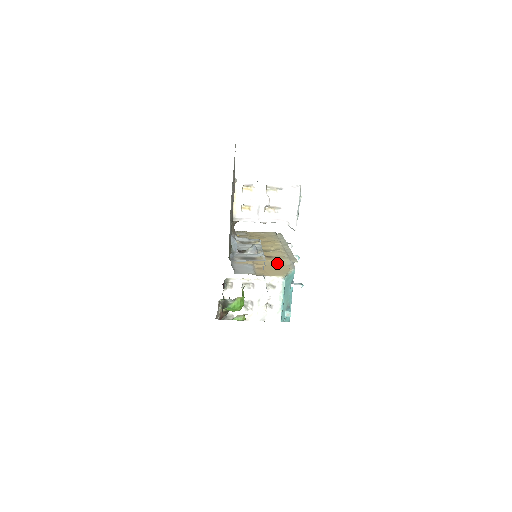
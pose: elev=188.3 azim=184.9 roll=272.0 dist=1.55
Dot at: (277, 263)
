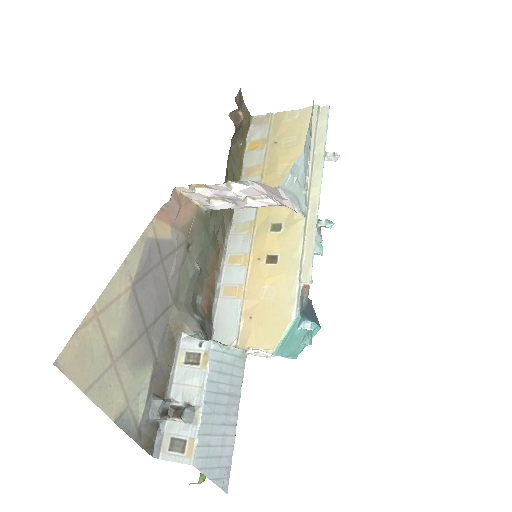
Dot at: (276, 292)
